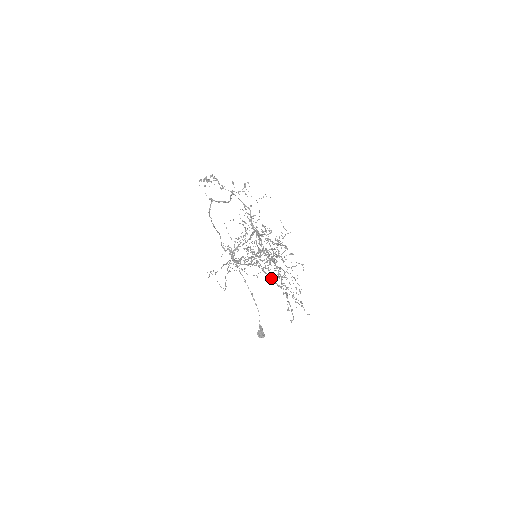
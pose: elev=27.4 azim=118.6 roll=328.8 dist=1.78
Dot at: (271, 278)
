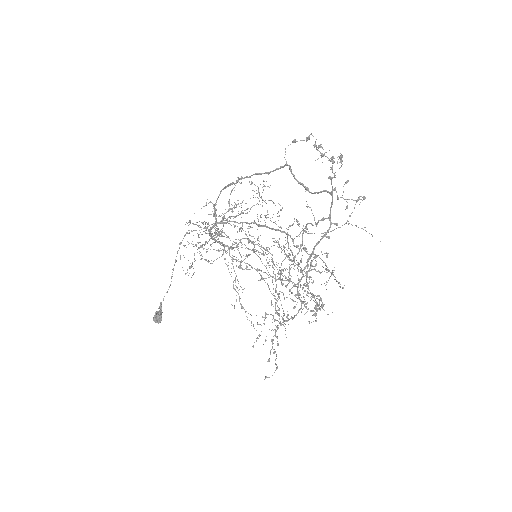
Dot at: occluded
